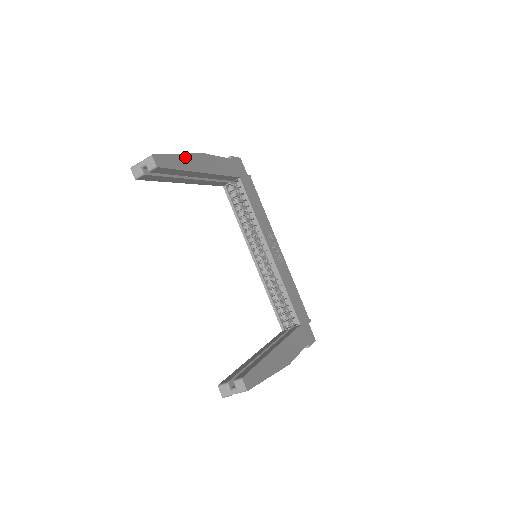
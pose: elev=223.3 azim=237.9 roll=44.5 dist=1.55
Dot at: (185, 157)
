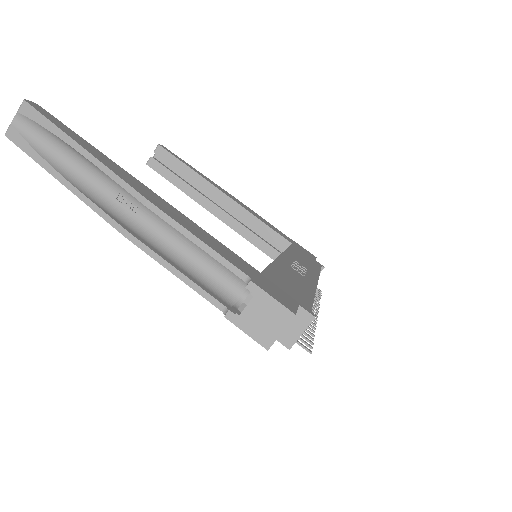
Dot at: (206, 177)
